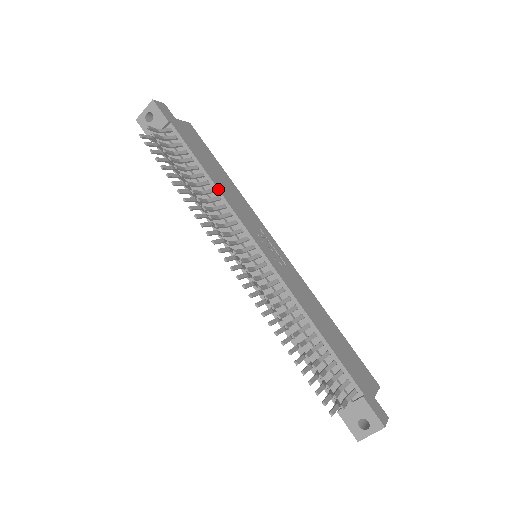
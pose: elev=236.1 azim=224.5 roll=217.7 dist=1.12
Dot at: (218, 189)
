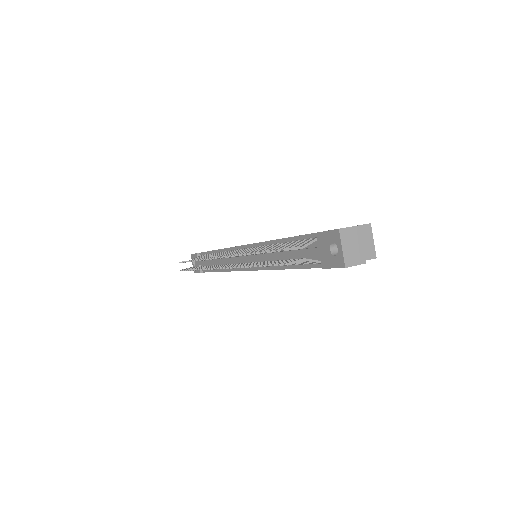
Dot at: (220, 249)
